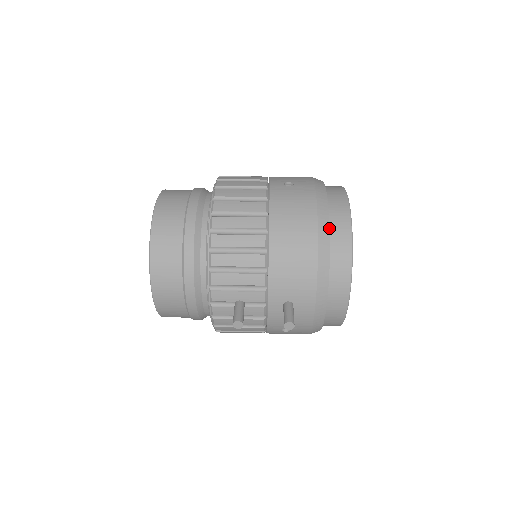
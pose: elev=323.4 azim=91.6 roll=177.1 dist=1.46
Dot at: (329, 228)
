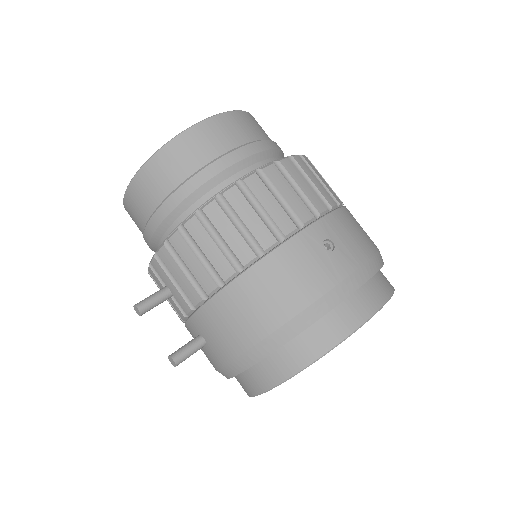
Dot at: (299, 333)
